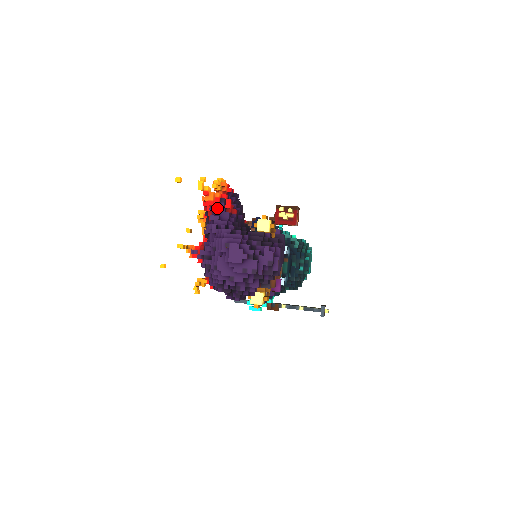
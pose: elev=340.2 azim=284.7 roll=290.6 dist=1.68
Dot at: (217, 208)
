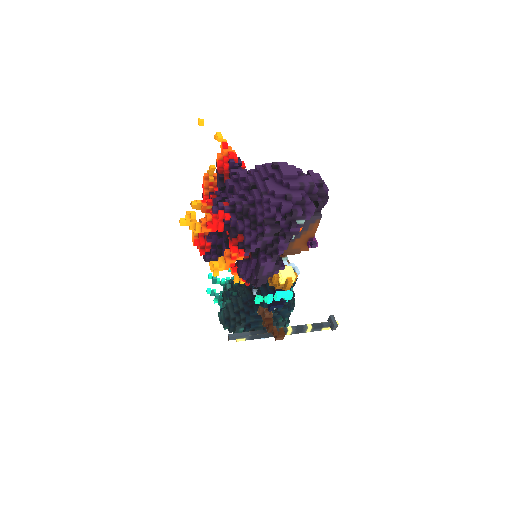
Dot at: (235, 163)
